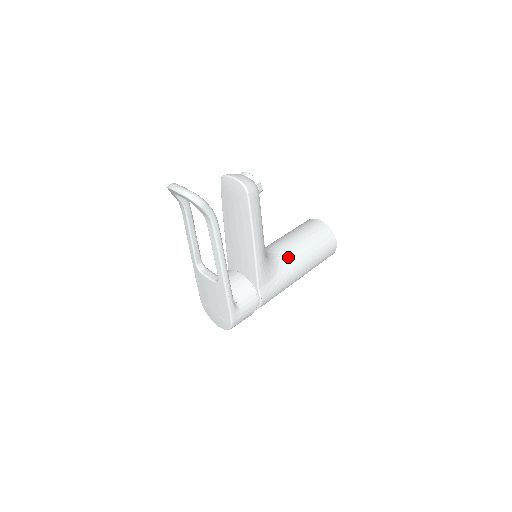
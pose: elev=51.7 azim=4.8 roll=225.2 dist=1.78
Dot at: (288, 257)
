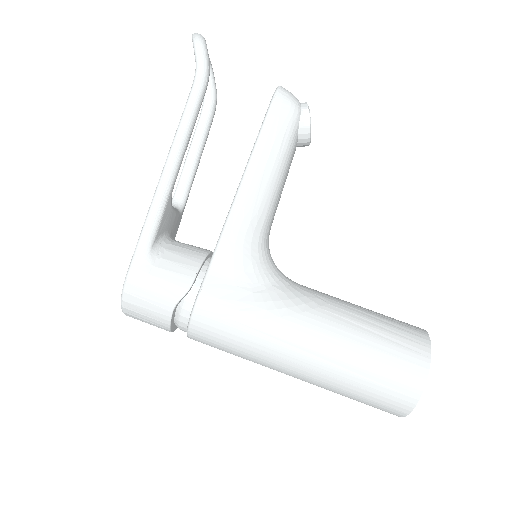
Dot at: (303, 294)
